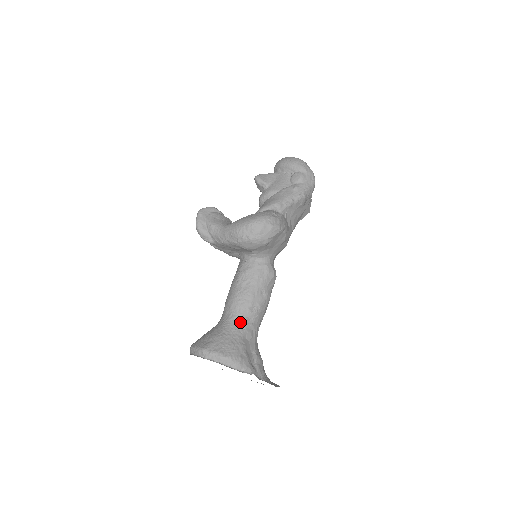
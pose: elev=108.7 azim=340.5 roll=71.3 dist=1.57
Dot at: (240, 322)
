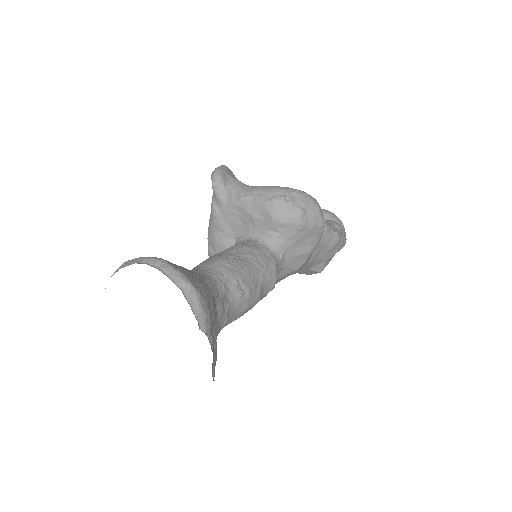
Dot at: (219, 284)
